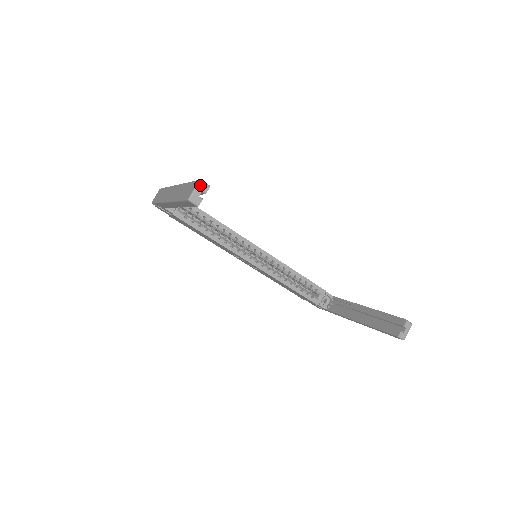
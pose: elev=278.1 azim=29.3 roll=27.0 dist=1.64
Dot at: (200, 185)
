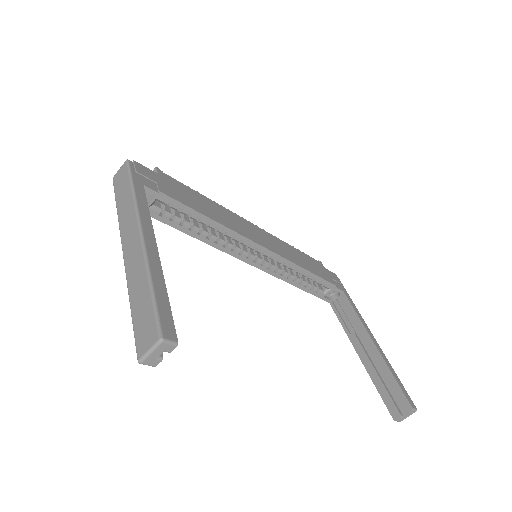
Dot at: (160, 346)
